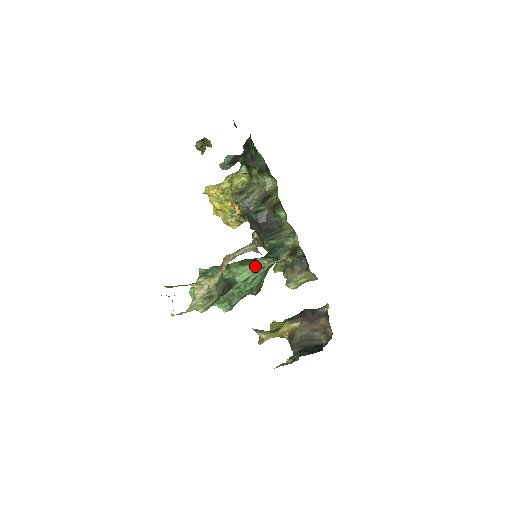
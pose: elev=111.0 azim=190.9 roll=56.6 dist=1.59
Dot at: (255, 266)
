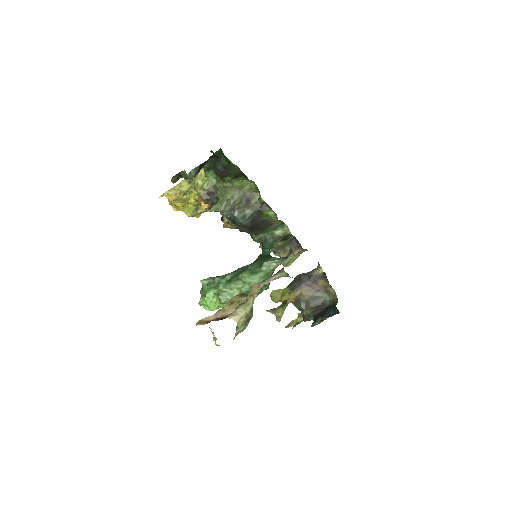
Dot at: (266, 271)
